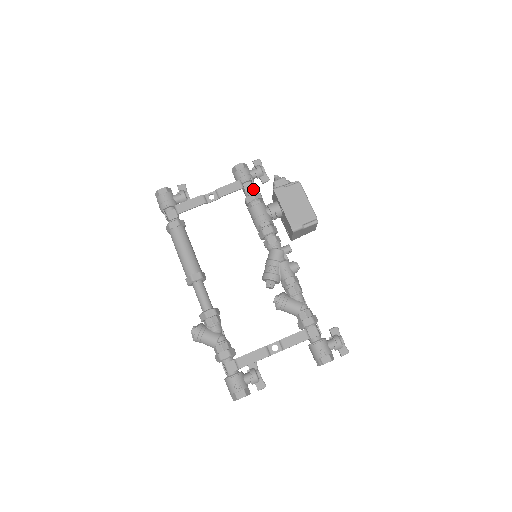
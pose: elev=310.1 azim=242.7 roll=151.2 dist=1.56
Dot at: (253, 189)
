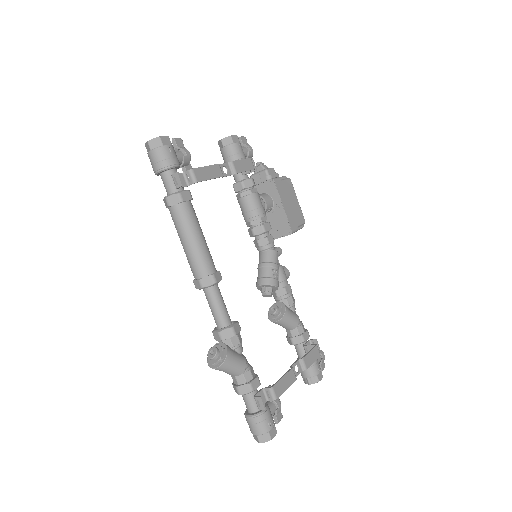
Dot at: (249, 172)
